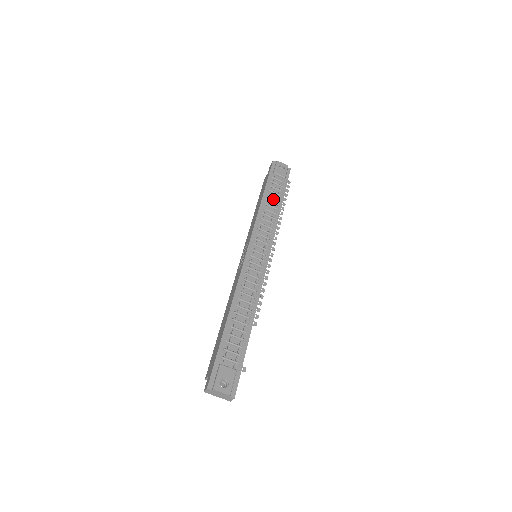
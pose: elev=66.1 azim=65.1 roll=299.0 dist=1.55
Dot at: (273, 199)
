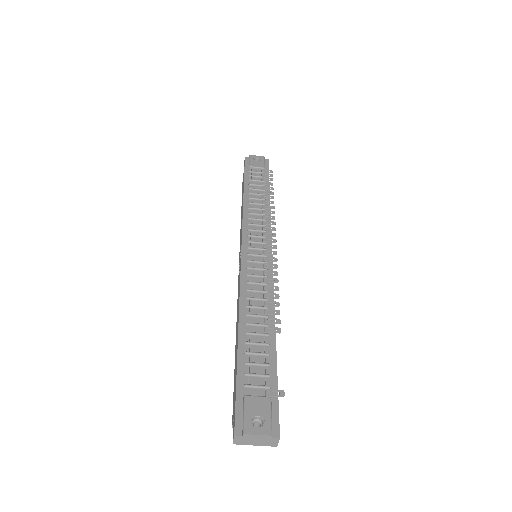
Dot at: (257, 192)
